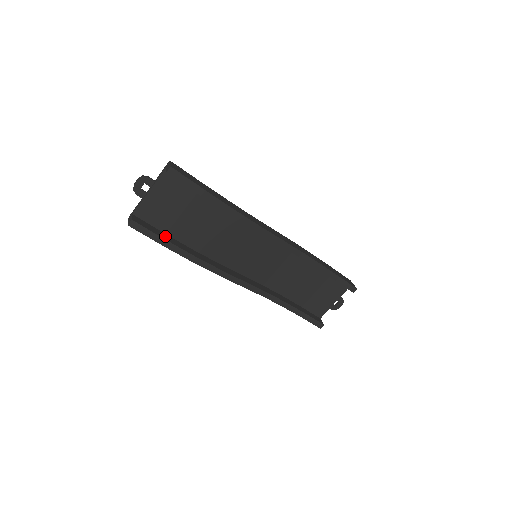
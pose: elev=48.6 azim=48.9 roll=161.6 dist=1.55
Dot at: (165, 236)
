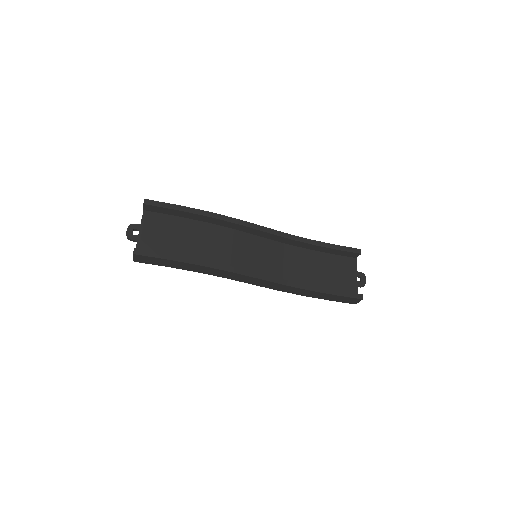
Dot at: occluded
